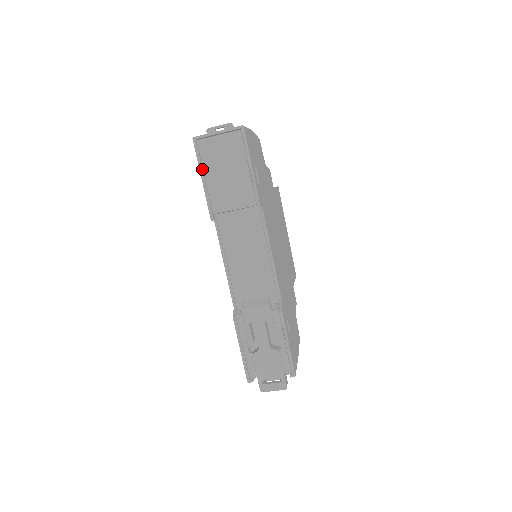
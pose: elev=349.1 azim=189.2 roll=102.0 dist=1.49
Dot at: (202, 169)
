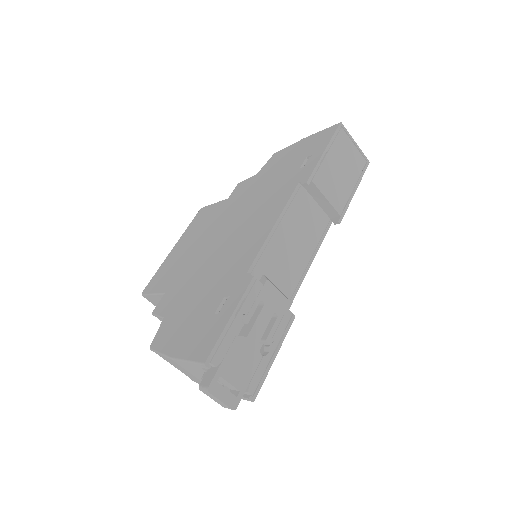
Dot at: (330, 146)
